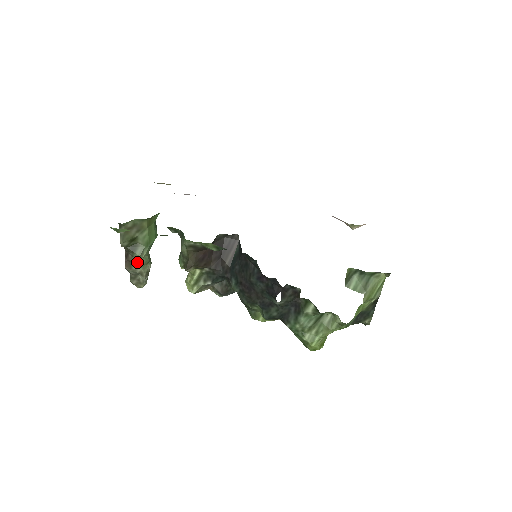
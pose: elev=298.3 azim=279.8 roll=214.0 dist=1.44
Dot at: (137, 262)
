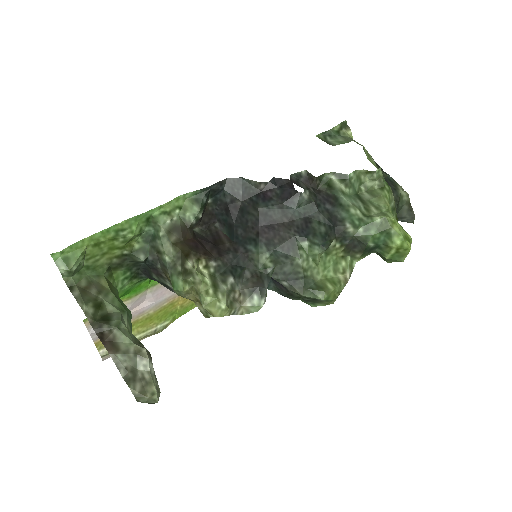
Dot at: (122, 334)
